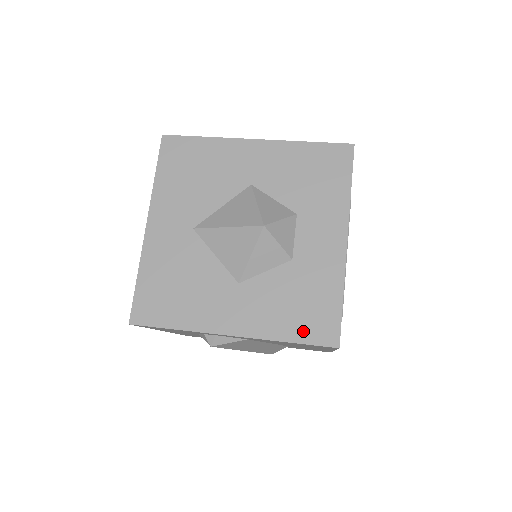
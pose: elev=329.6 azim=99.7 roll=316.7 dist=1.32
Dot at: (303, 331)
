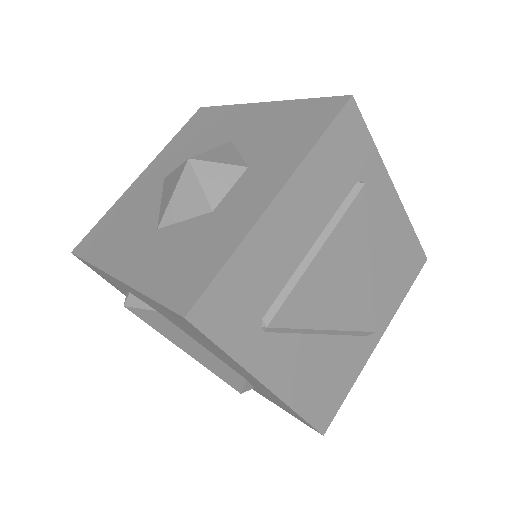
Dot at: (168, 288)
